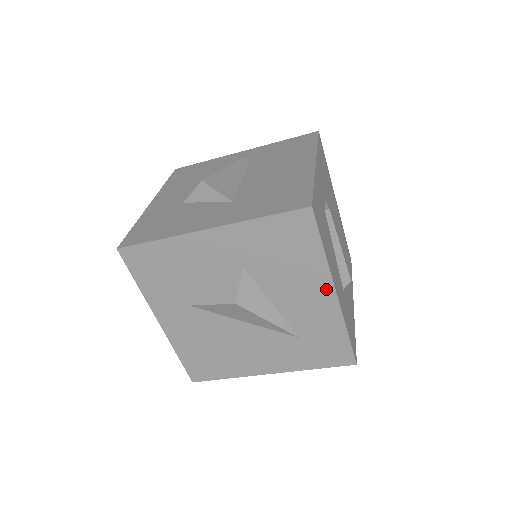
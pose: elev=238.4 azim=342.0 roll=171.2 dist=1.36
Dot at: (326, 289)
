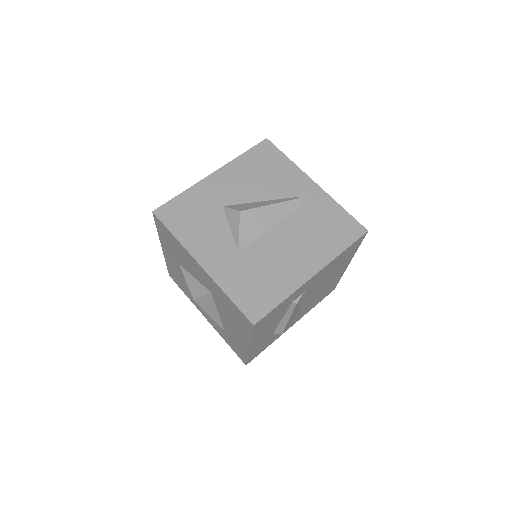
Dot at: (245, 342)
